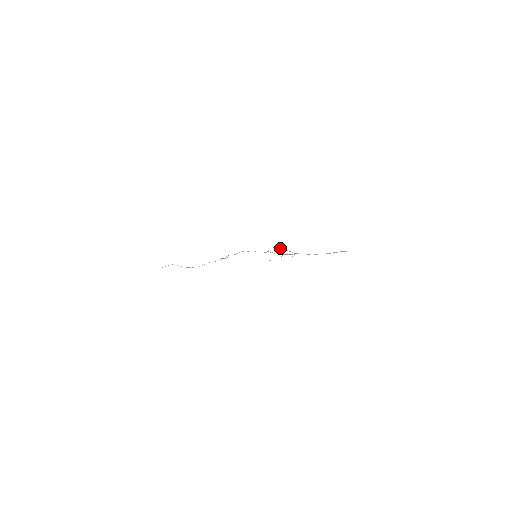
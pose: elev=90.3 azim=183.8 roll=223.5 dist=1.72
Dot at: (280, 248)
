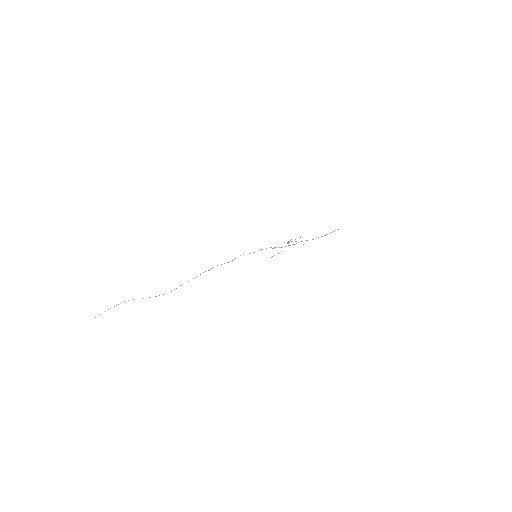
Dot at: occluded
